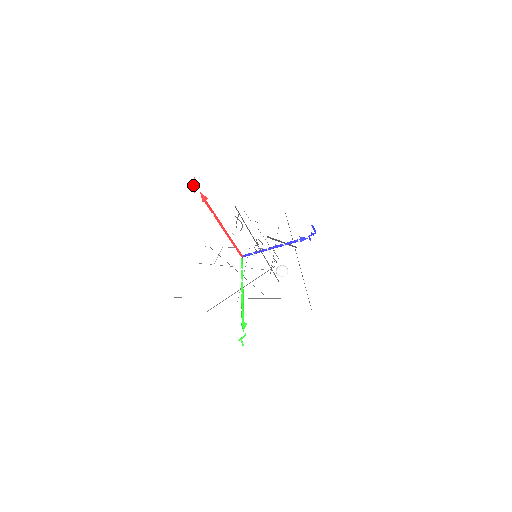
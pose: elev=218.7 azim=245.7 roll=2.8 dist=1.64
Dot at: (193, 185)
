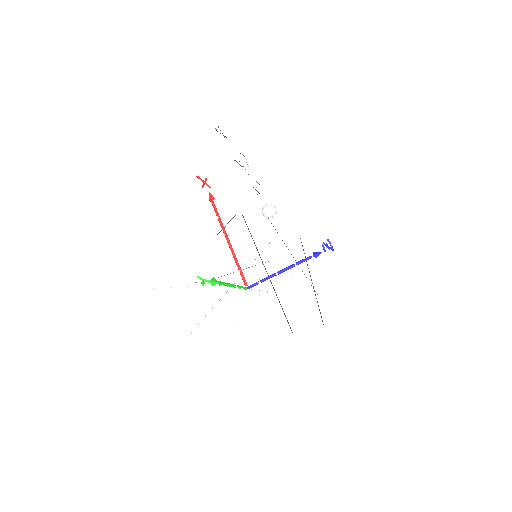
Dot at: (203, 181)
